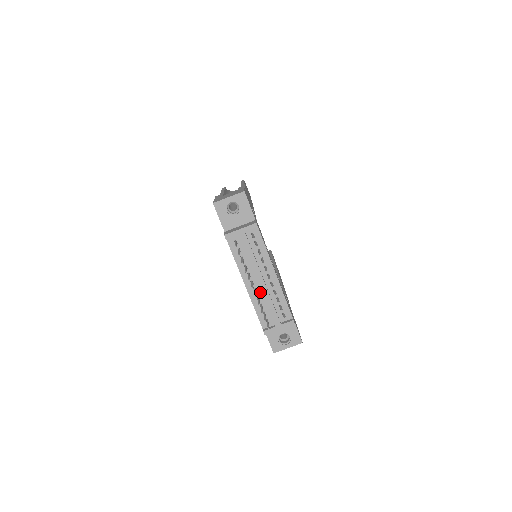
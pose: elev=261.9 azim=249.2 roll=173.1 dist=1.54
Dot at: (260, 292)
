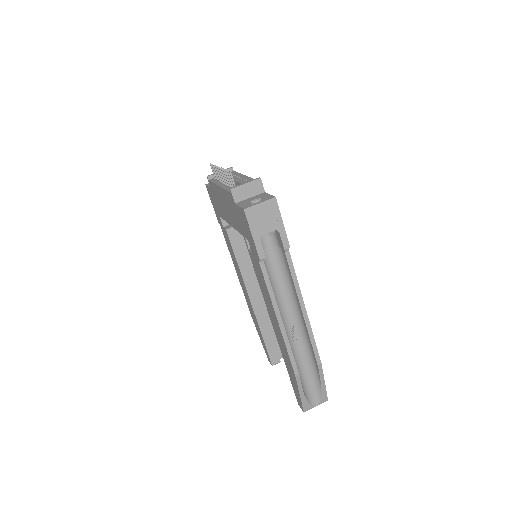
Dot at: occluded
